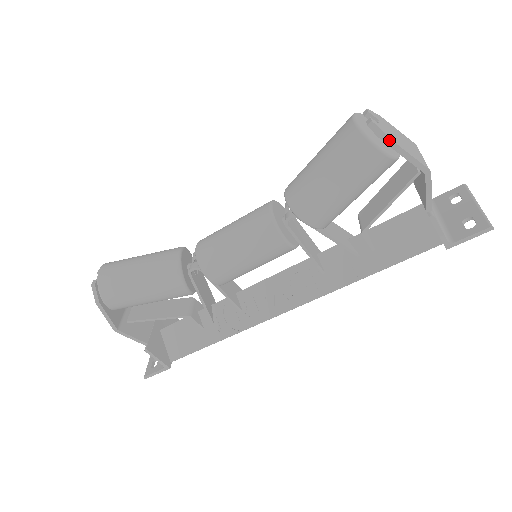
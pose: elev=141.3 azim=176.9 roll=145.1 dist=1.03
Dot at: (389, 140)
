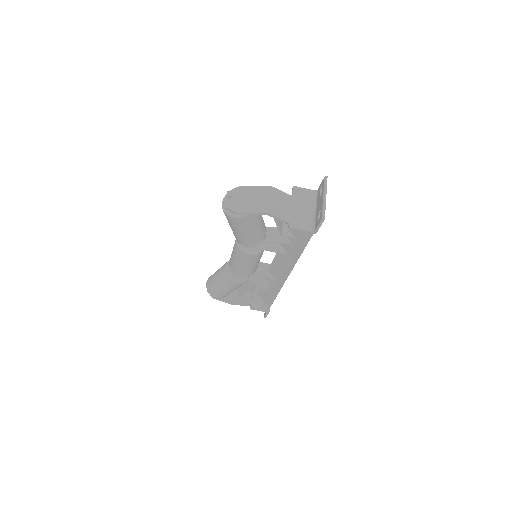
Dot at: (235, 213)
